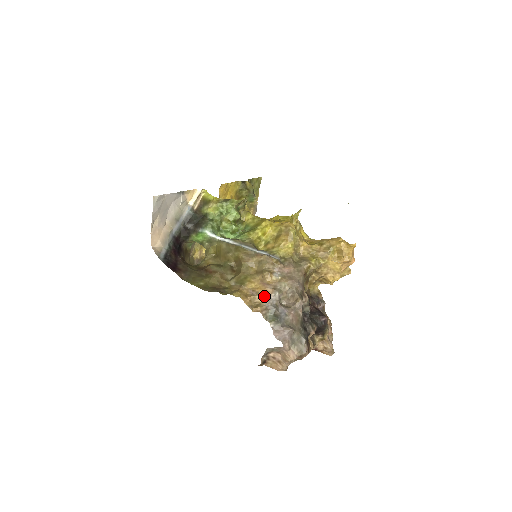
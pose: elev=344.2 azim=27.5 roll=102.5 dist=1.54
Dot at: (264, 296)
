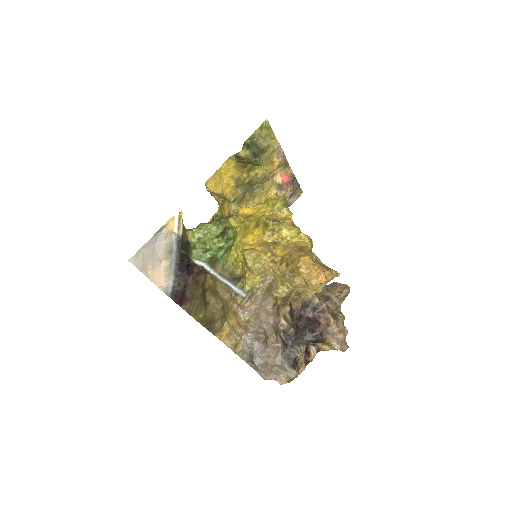
Dot at: (240, 335)
